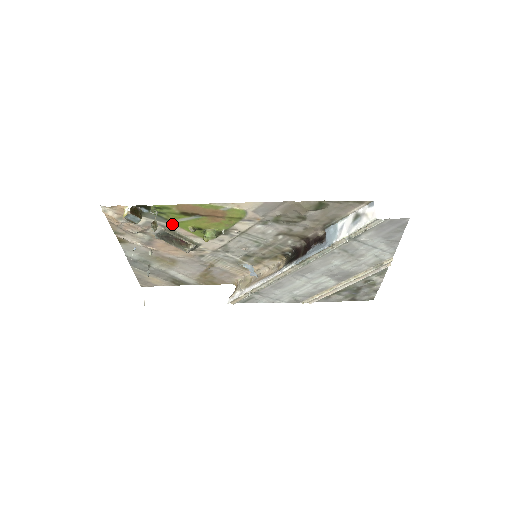
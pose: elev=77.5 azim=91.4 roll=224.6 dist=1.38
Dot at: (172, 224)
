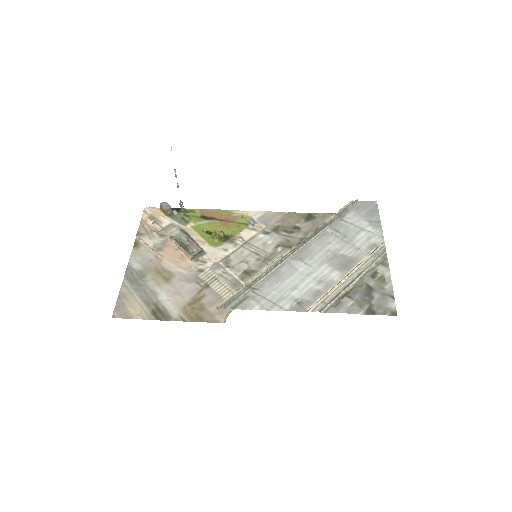
Dot at: (189, 228)
